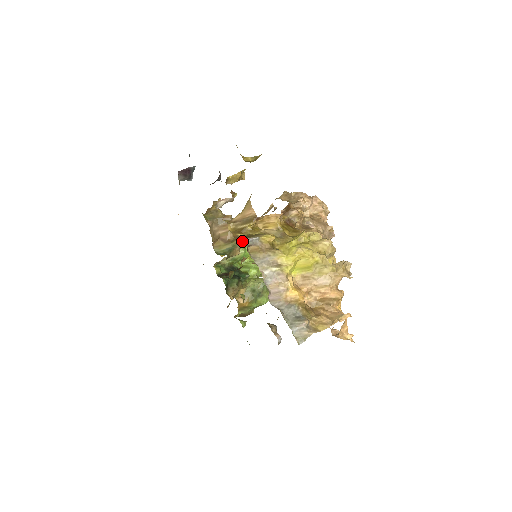
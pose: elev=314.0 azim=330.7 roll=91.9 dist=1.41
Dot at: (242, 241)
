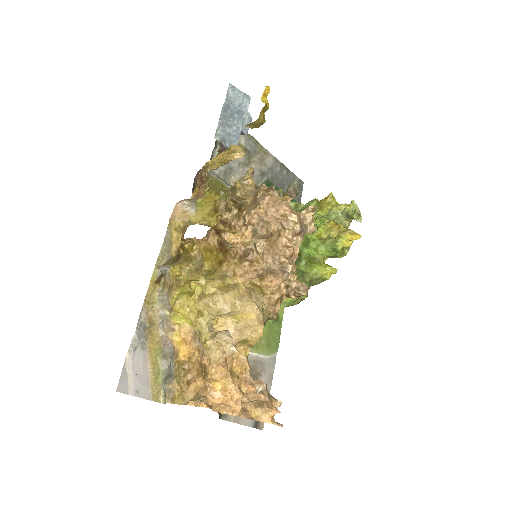
Dot at: occluded
